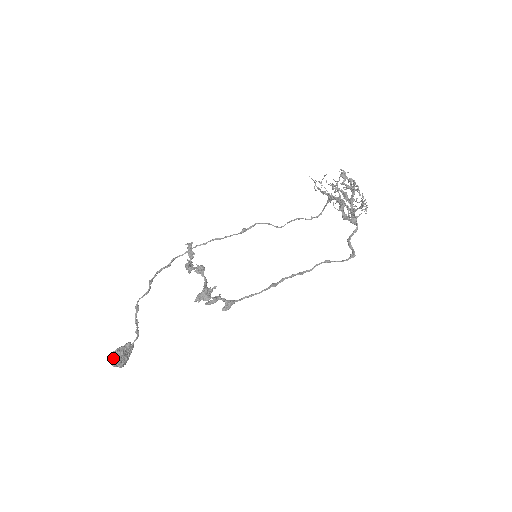
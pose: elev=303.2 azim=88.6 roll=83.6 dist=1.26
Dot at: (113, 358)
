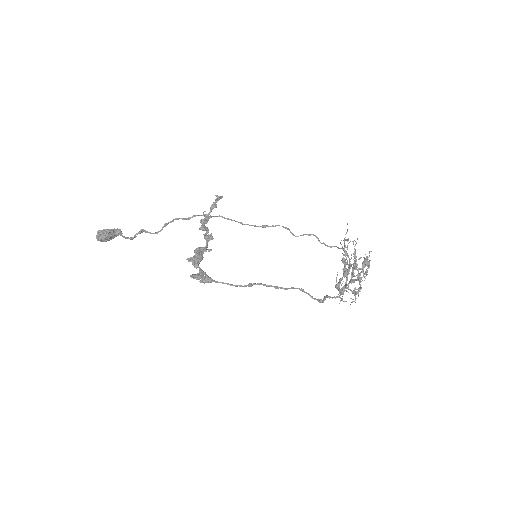
Dot at: (101, 236)
